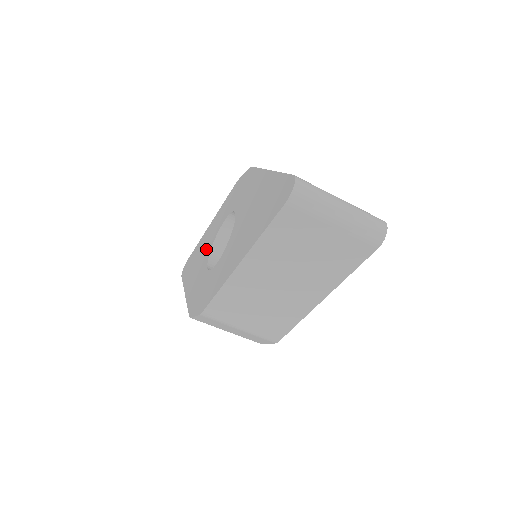
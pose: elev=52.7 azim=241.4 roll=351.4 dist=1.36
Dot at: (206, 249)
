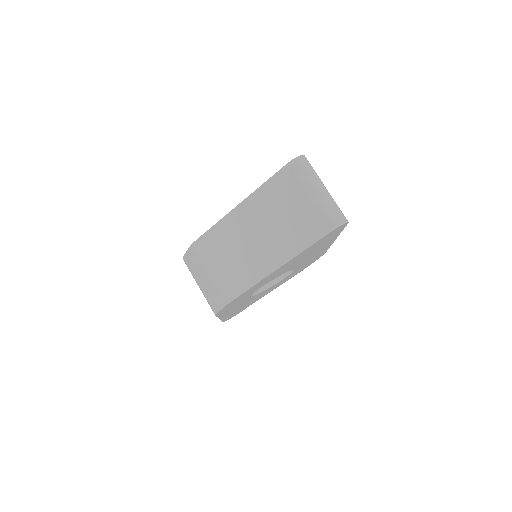
Dot at: occluded
